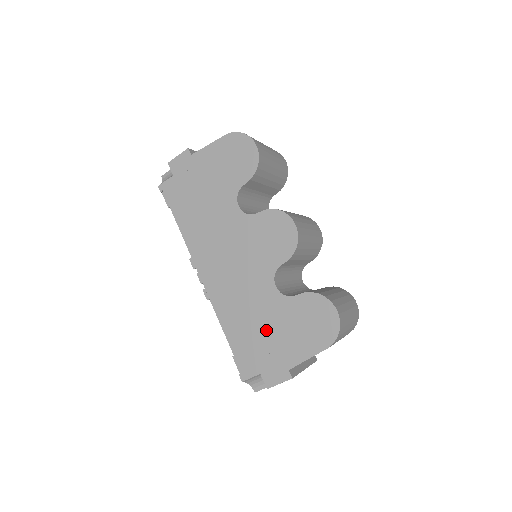
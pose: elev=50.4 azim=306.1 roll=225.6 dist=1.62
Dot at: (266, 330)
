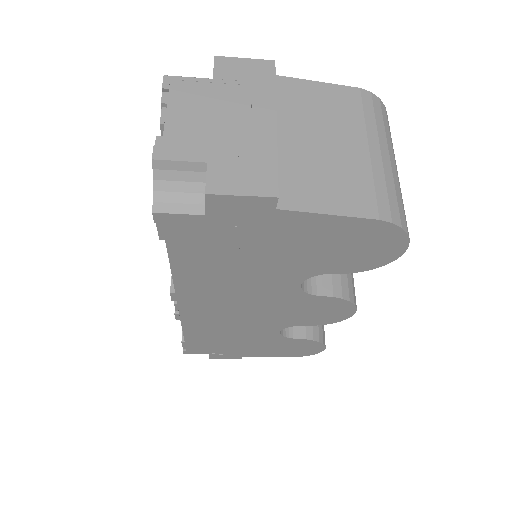
Dot at: (240, 344)
